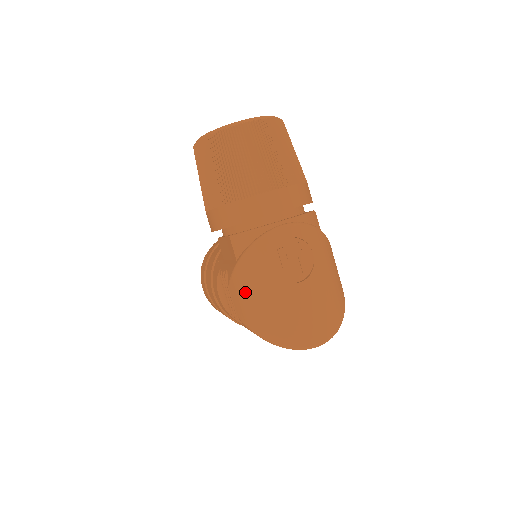
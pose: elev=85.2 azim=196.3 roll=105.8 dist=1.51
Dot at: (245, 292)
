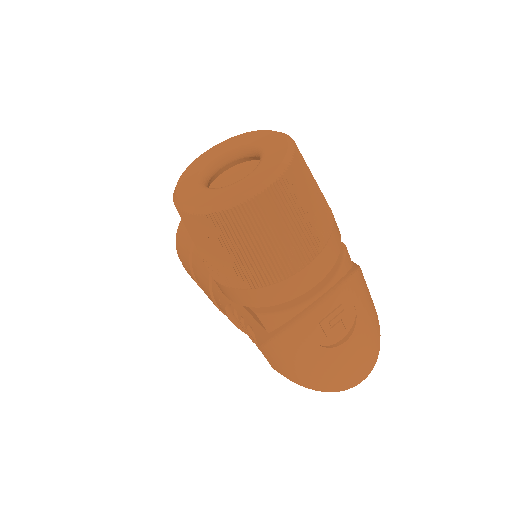
Dot at: (284, 360)
